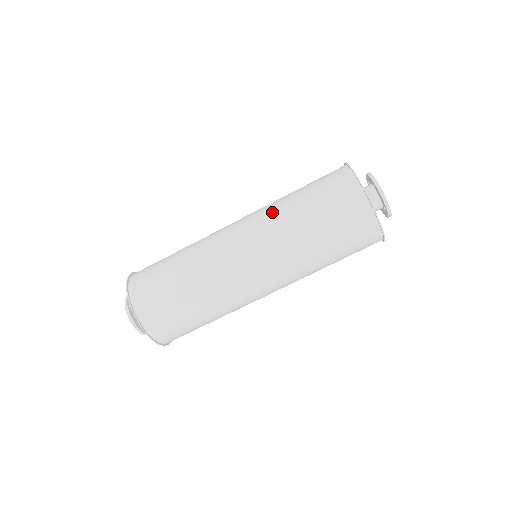
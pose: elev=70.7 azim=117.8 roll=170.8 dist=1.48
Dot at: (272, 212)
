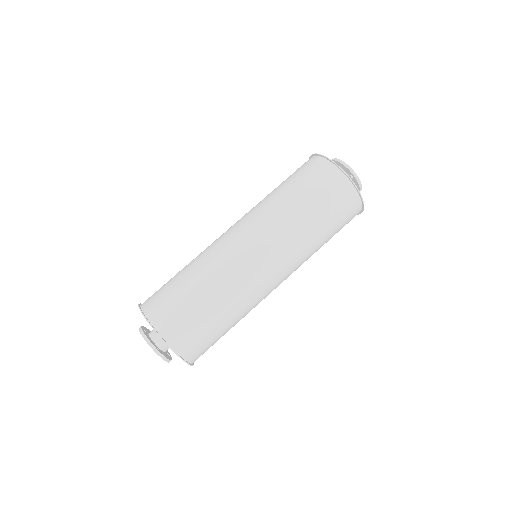
Dot at: occluded
